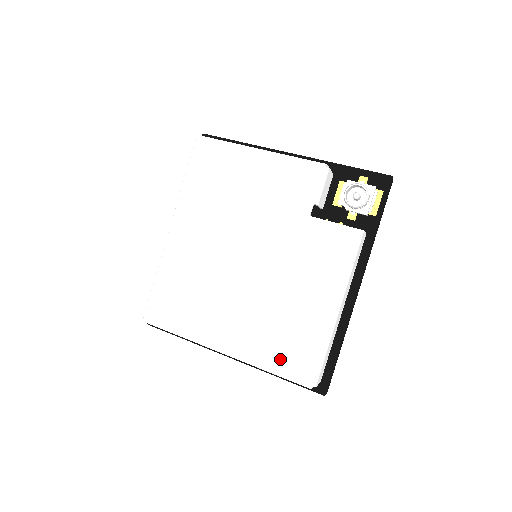
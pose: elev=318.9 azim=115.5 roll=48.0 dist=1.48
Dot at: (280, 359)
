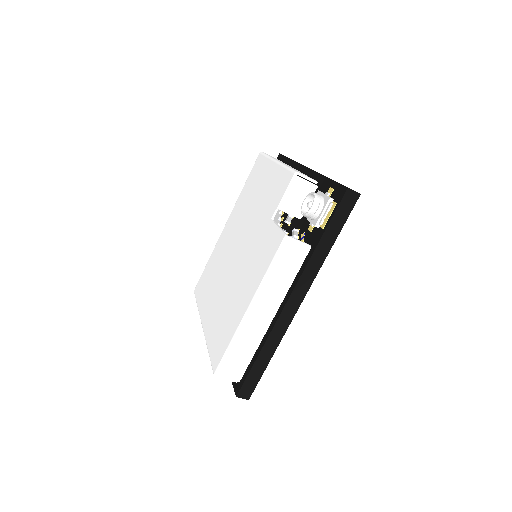
Dot at: (214, 342)
